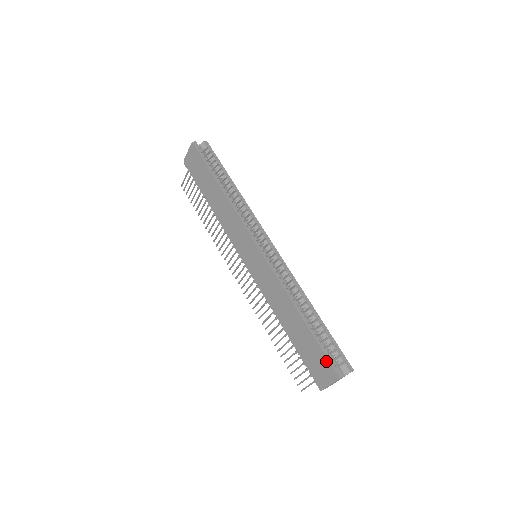
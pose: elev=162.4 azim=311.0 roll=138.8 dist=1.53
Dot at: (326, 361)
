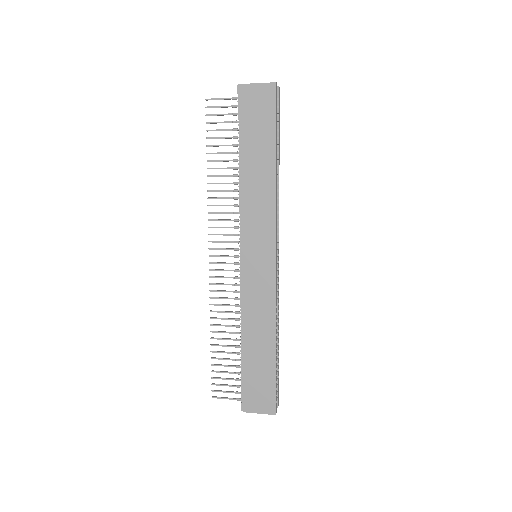
Dot at: (273, 395)
